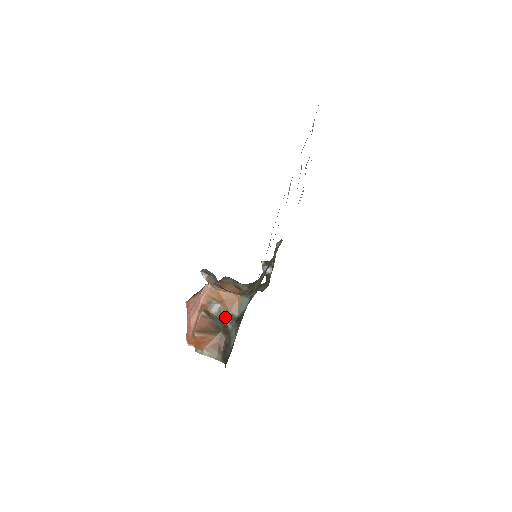
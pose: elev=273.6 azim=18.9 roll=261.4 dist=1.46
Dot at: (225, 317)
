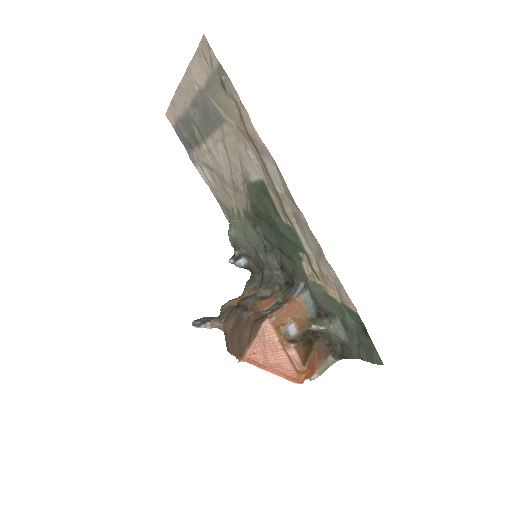
Dot at: (308, 327)
